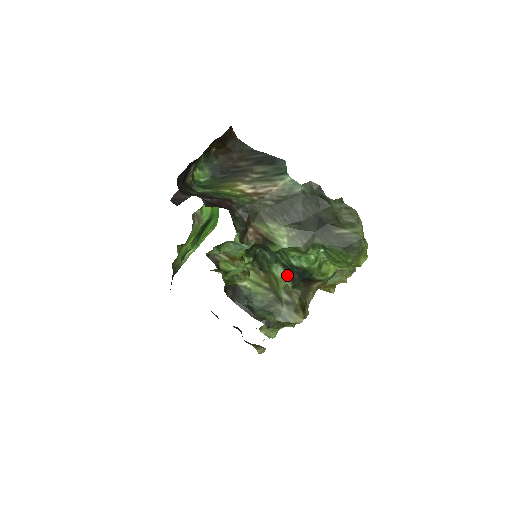
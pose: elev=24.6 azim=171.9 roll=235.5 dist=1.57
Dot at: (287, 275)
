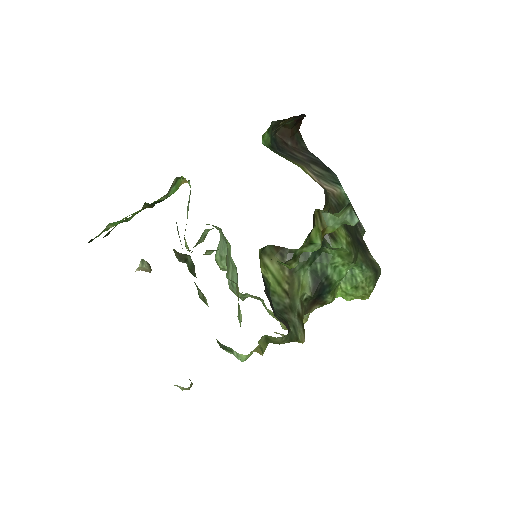
Dot at: (311, 283)
